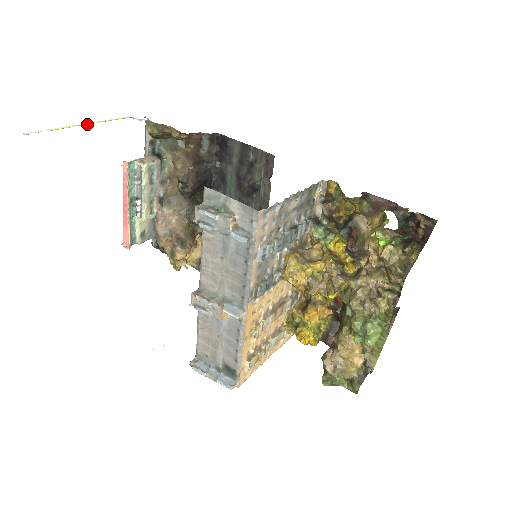
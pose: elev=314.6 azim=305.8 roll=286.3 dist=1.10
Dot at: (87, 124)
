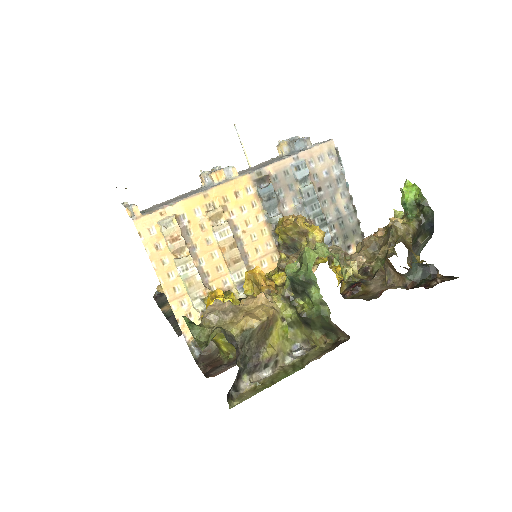
Dot at: occluded
